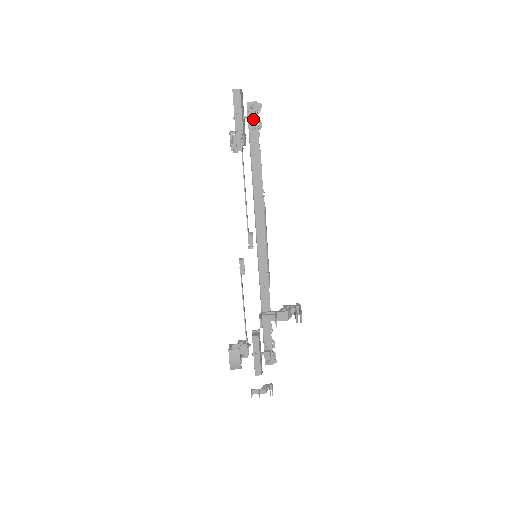
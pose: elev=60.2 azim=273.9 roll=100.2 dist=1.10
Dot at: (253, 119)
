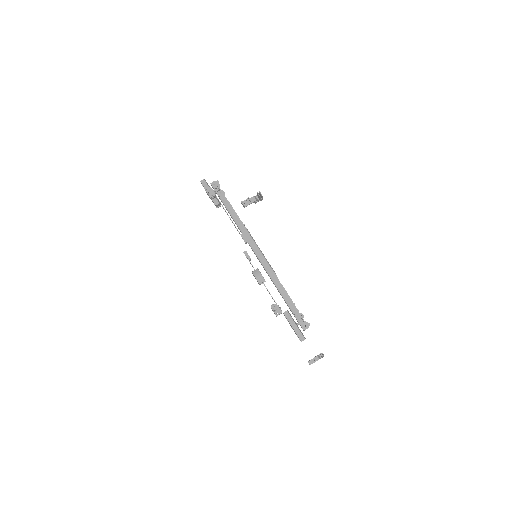
Dot at: (217, 189)
